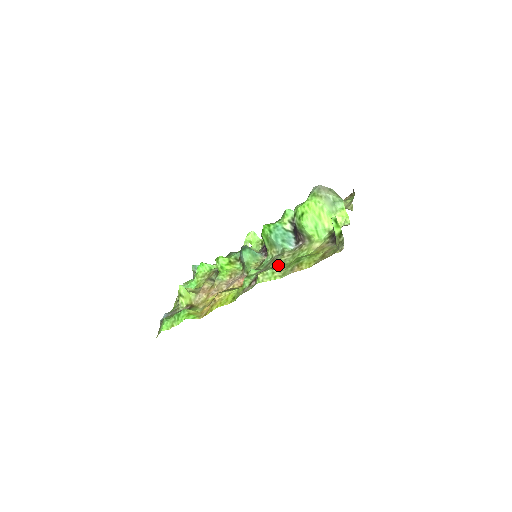
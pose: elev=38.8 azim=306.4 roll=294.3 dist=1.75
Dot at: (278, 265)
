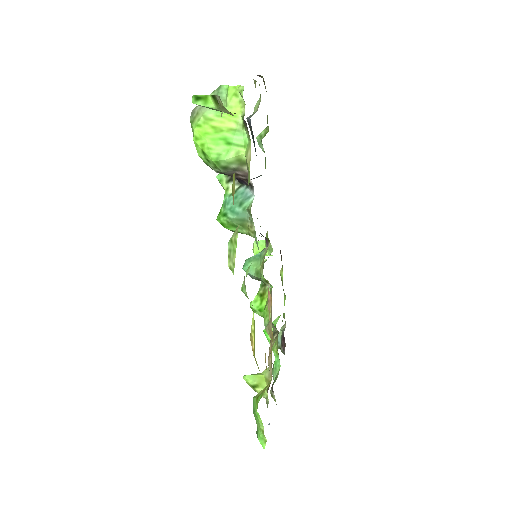
Dot at: occluded
